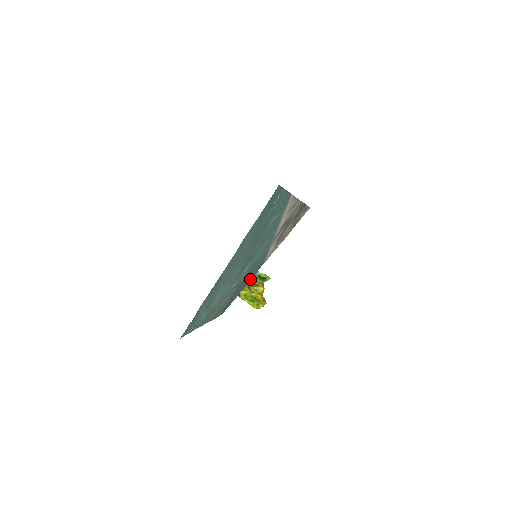
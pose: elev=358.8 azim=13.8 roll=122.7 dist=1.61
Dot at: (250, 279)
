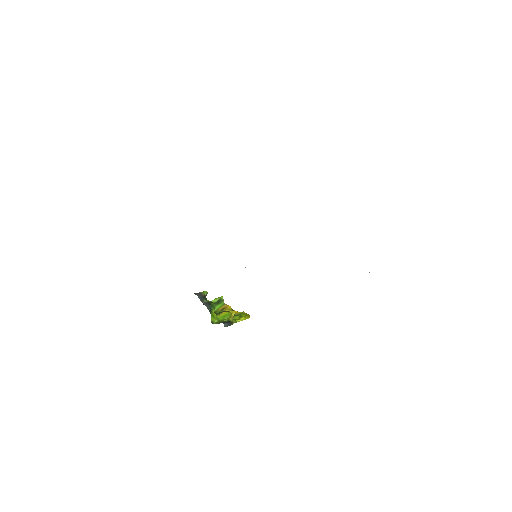
Dot at: occluded
